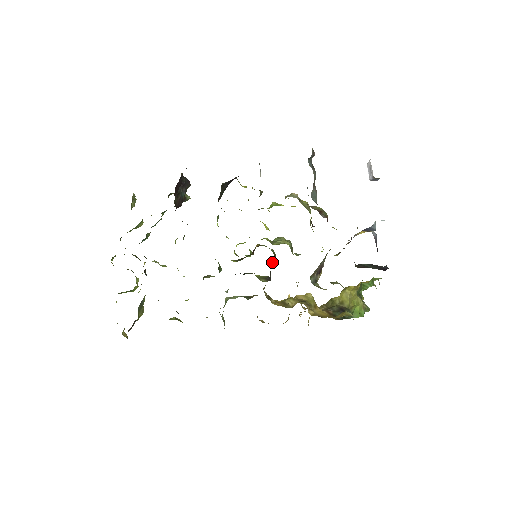
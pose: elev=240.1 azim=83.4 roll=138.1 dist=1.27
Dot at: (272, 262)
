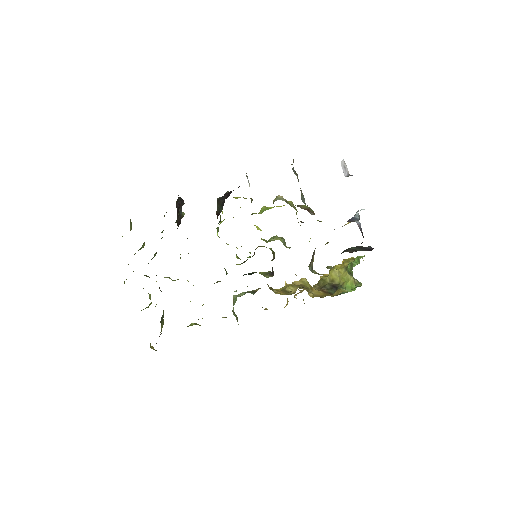
Dot at: (272, 259)
